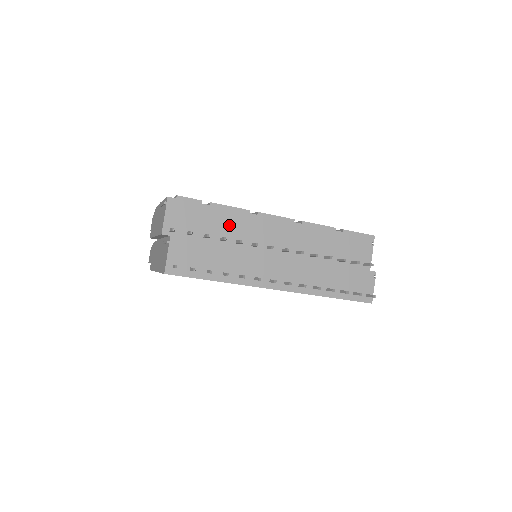
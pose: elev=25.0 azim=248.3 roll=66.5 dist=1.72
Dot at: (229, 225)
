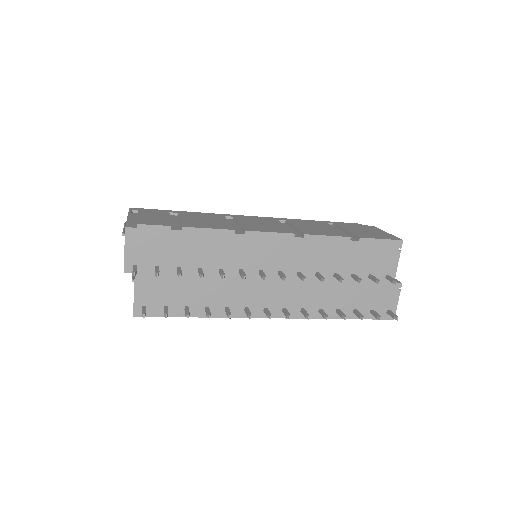
Dot at: (208, 251)
